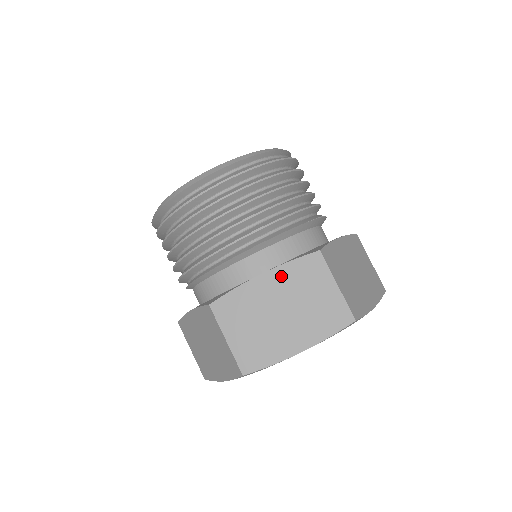
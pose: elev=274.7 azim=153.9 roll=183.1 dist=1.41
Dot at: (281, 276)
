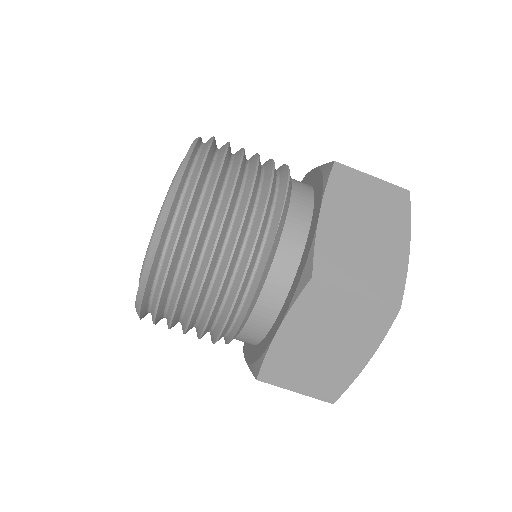
Dot at: (296, 322)
